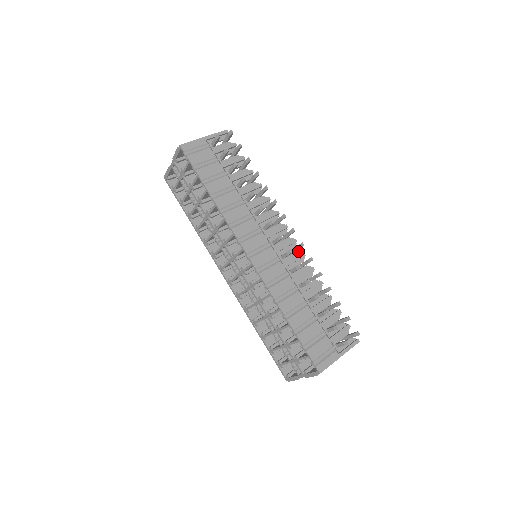
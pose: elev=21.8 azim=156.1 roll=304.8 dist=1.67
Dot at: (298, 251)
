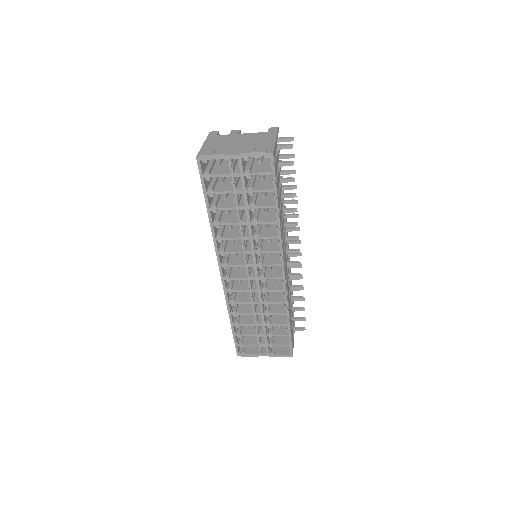
Dot at: occluded
